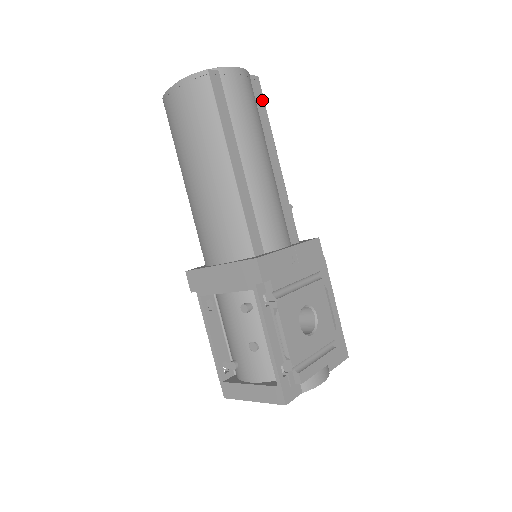
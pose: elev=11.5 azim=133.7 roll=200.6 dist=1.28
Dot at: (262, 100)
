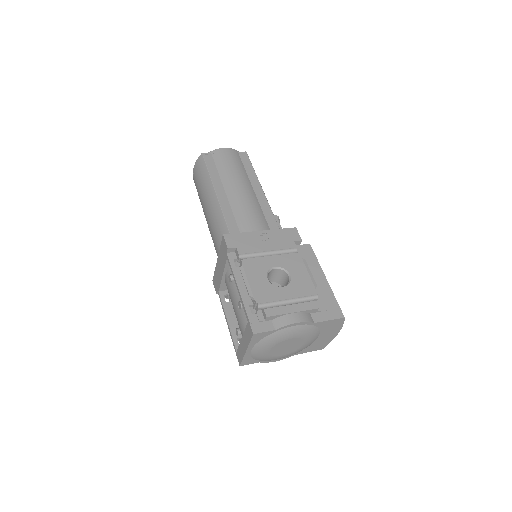
Dot at: (249, 162)
